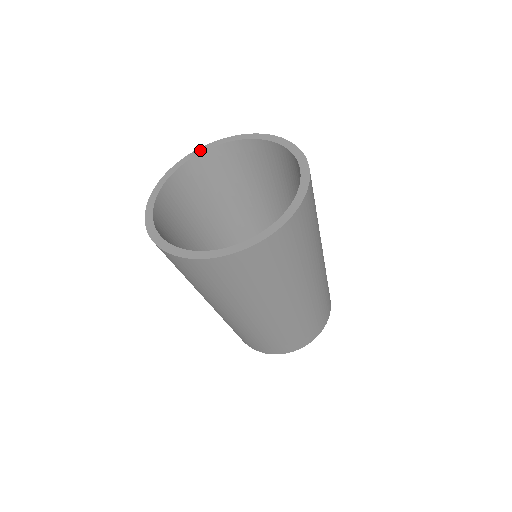
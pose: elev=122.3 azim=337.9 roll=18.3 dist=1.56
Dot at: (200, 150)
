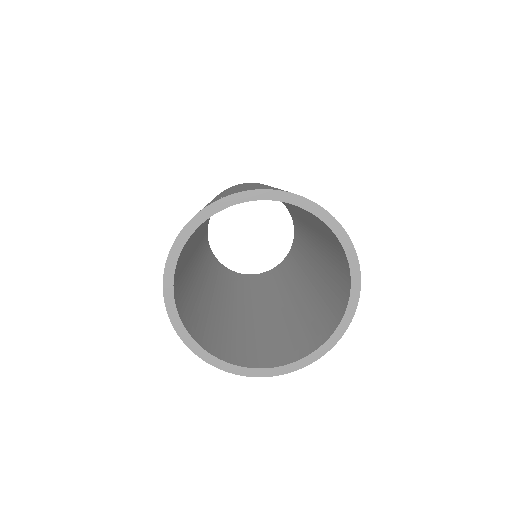
Dot at: (170, 267)
